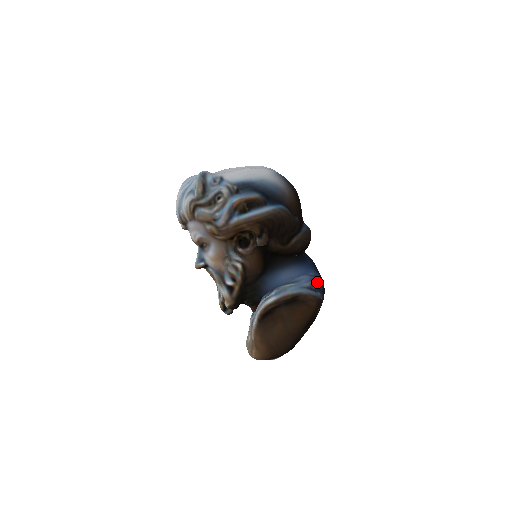
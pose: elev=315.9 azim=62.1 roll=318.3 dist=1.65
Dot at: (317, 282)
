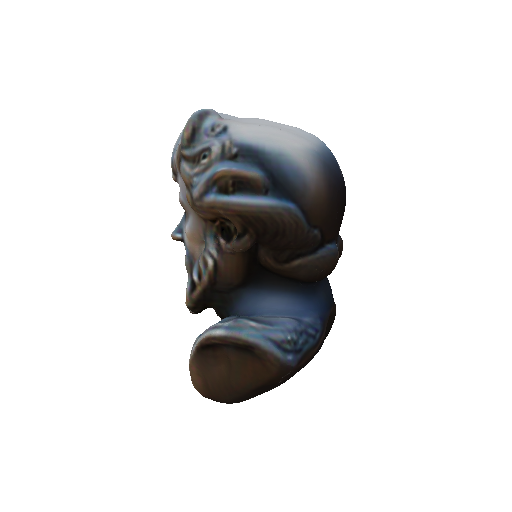
Dot at: (304, 337)
